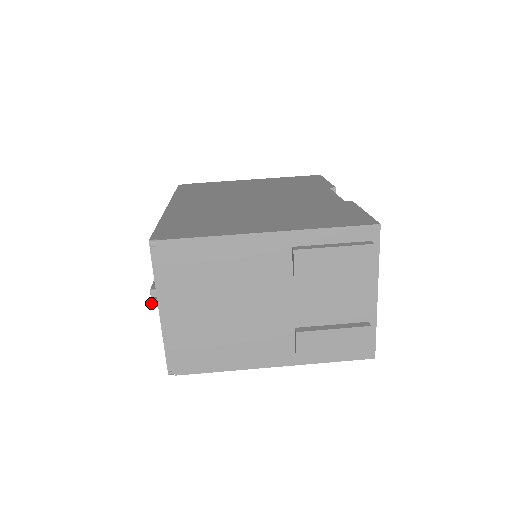
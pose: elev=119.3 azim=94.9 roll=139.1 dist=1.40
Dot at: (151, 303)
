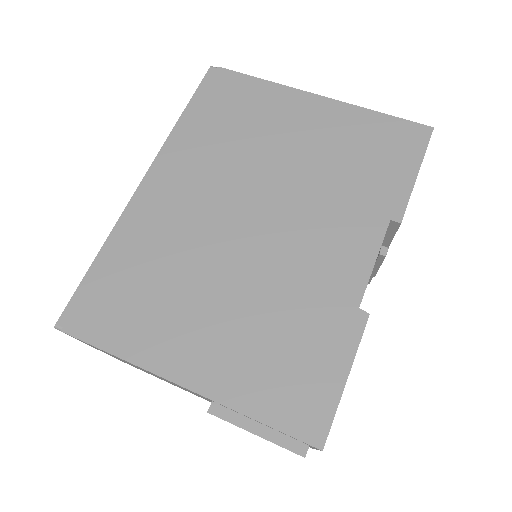
Dot at: occluded
